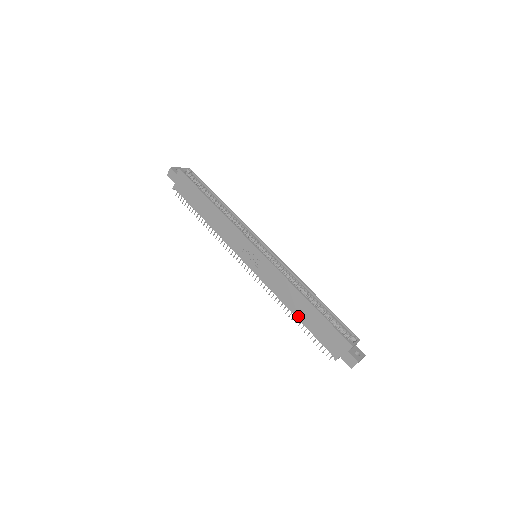
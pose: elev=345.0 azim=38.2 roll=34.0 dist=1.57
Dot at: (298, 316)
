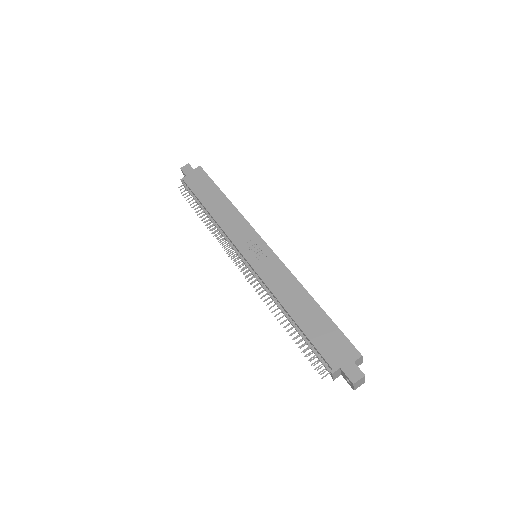
Dot at: (295, 317)
